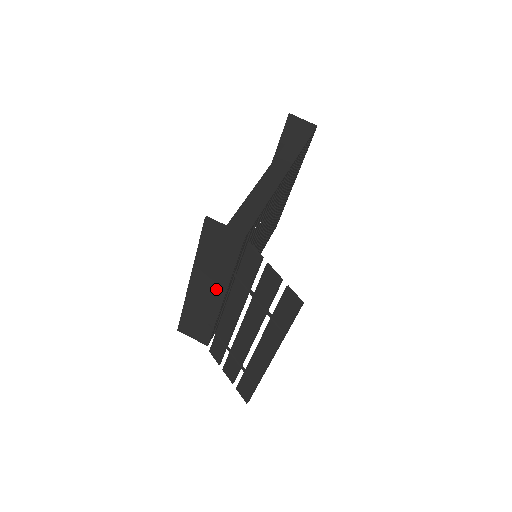
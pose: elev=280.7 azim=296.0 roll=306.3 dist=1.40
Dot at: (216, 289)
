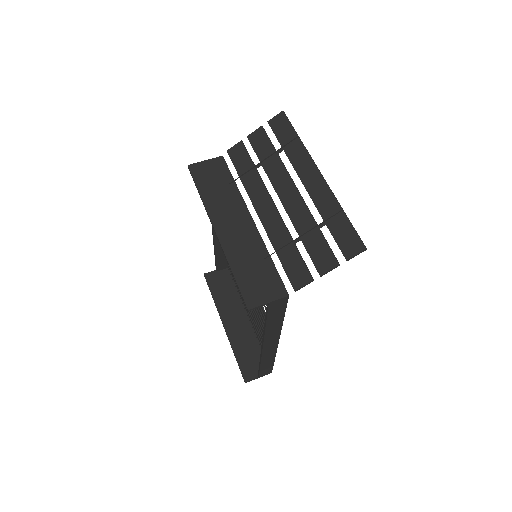
Dot at: (239, 215)
